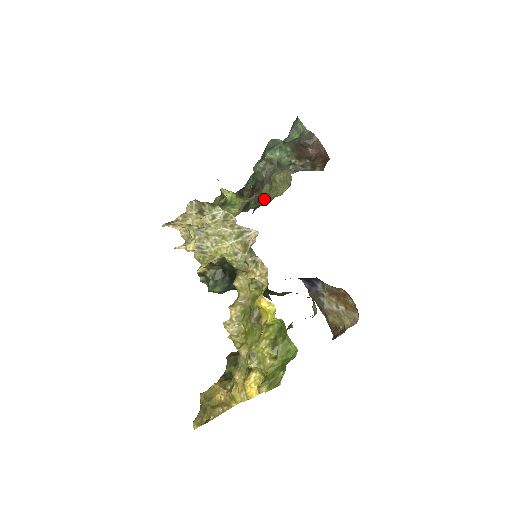
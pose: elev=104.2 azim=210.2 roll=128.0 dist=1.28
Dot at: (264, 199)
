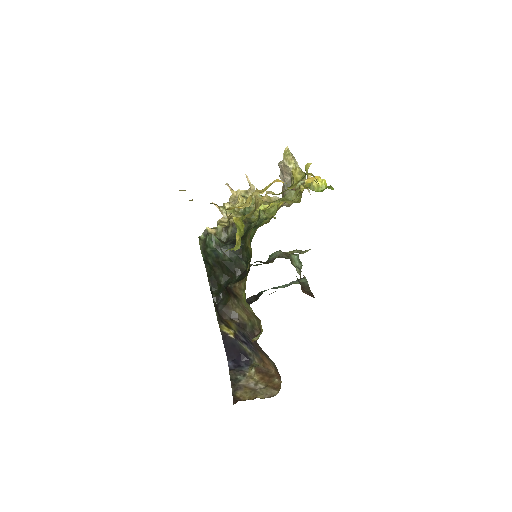
Dot at: occluded
